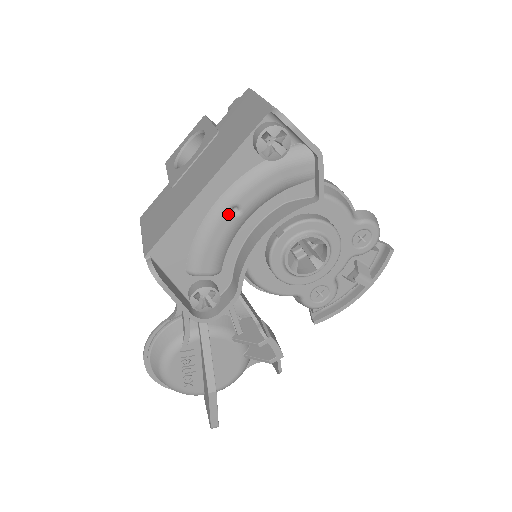
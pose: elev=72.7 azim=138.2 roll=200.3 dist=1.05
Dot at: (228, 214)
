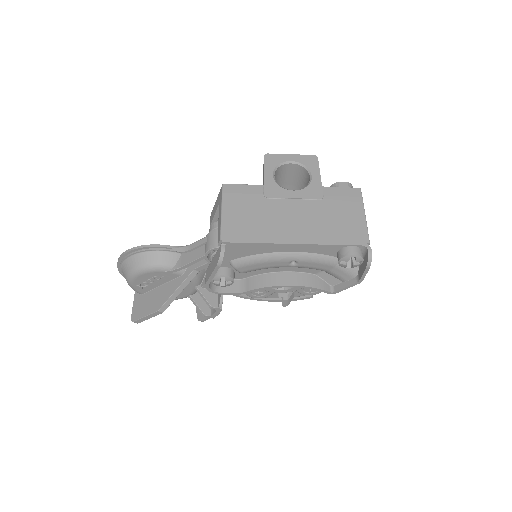
Dot at: (288, 262)
